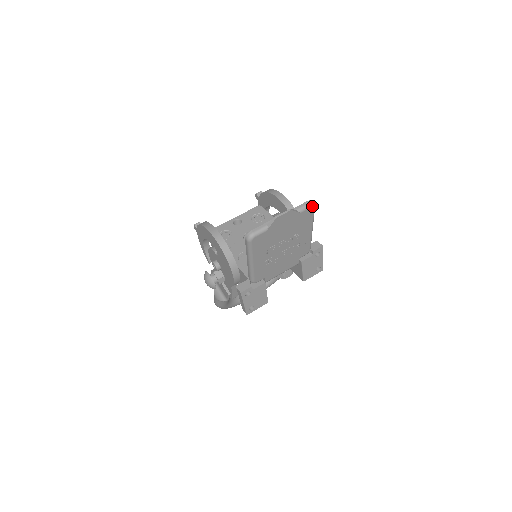
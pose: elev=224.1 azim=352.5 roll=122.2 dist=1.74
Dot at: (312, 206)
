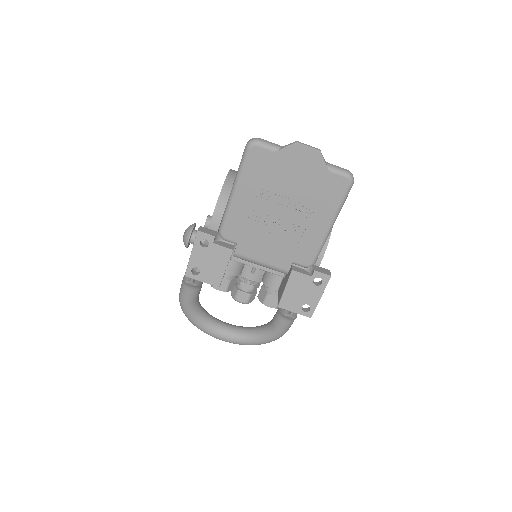
Dot at: (349, 178)
